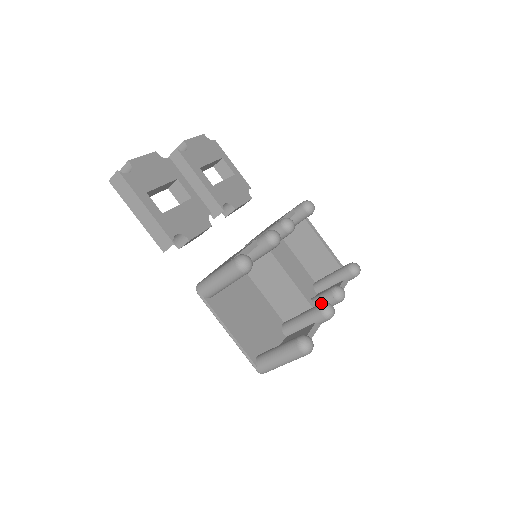
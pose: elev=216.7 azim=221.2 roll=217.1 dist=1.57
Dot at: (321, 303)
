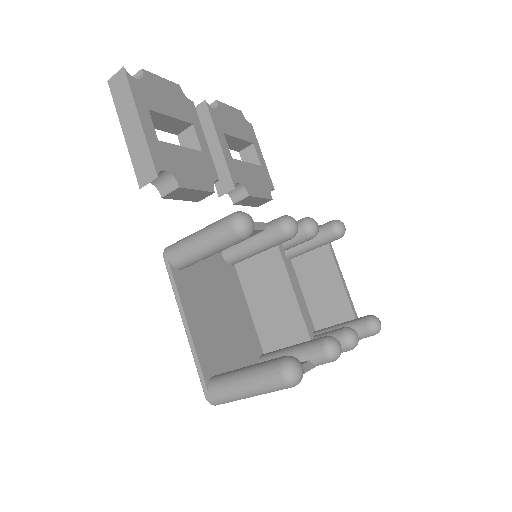
Dot at: occluded
